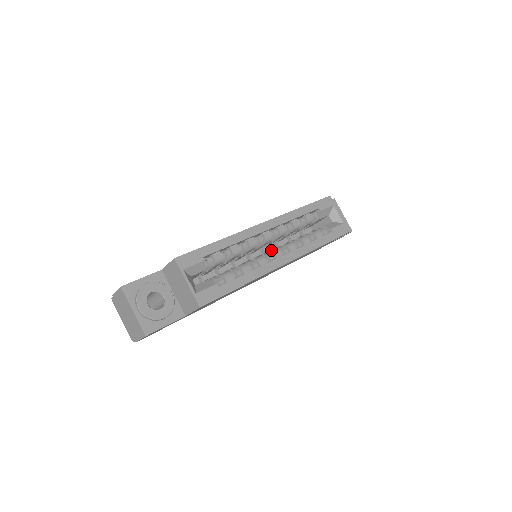
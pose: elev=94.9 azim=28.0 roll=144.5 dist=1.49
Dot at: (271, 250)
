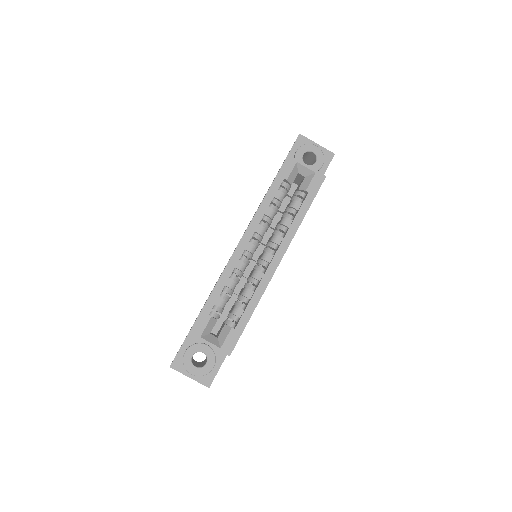
Dot at: (262, 256)
